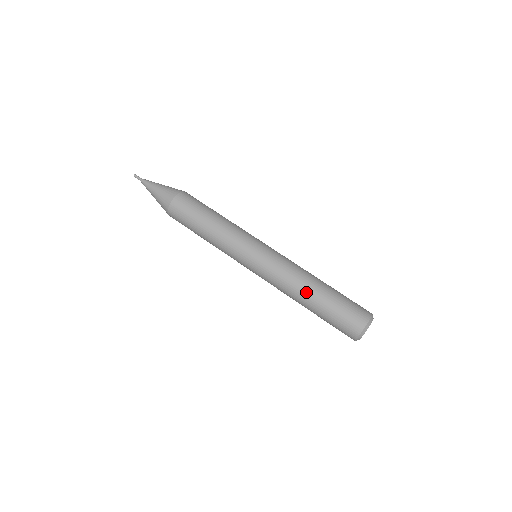
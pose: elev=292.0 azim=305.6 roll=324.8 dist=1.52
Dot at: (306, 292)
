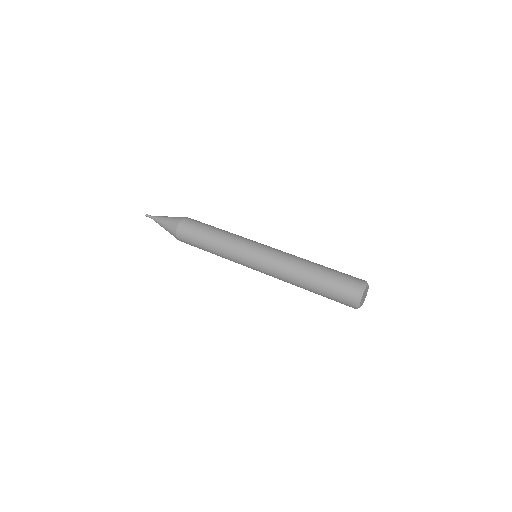
Dot at: (308, 263)
